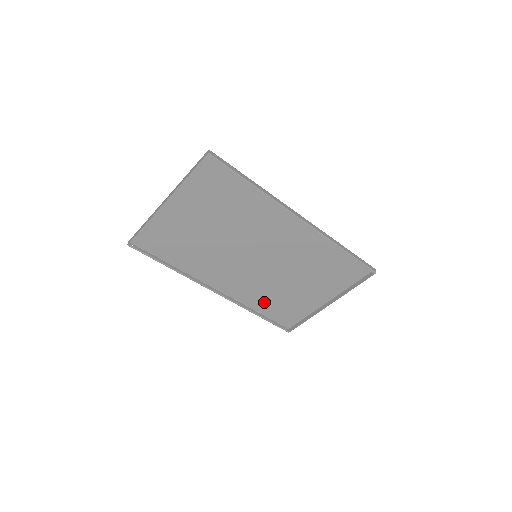
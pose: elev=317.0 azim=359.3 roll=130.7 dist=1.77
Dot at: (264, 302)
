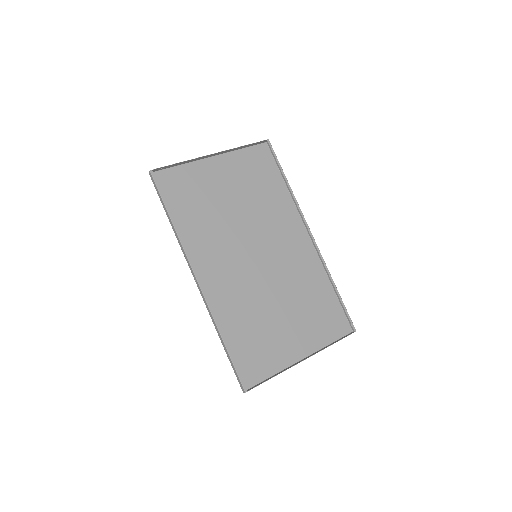
Dot at: (235, 327)
